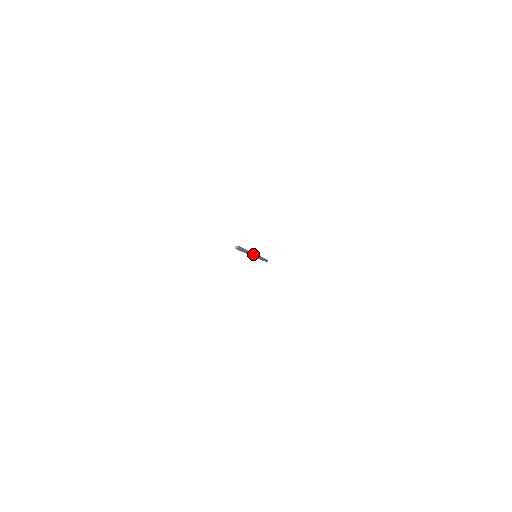
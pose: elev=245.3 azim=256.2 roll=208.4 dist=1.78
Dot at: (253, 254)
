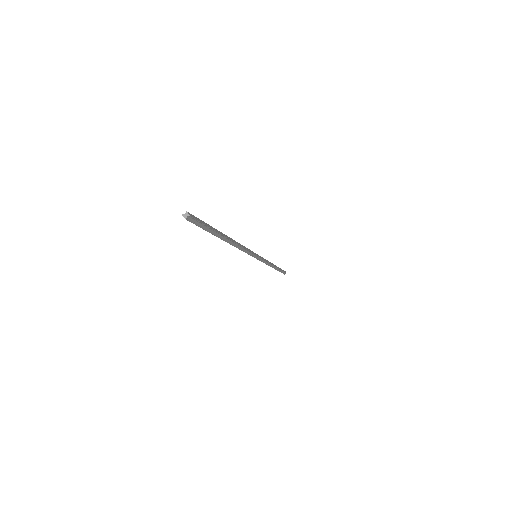
Dot at: (246, 248)
